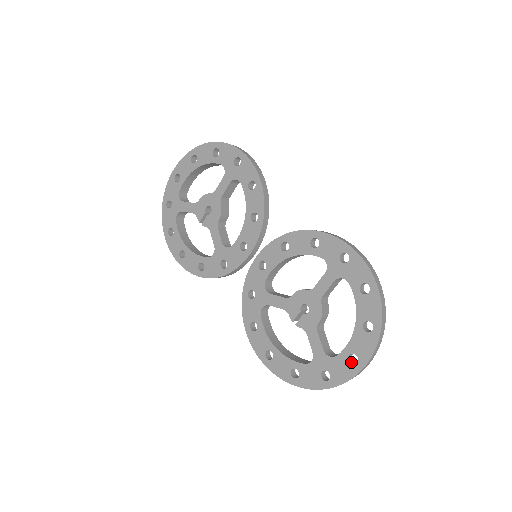
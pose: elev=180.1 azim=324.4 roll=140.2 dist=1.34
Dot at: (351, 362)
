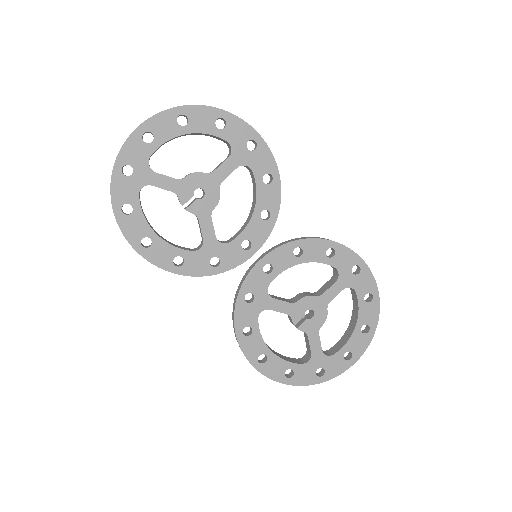
Dot at: (344, 358)
